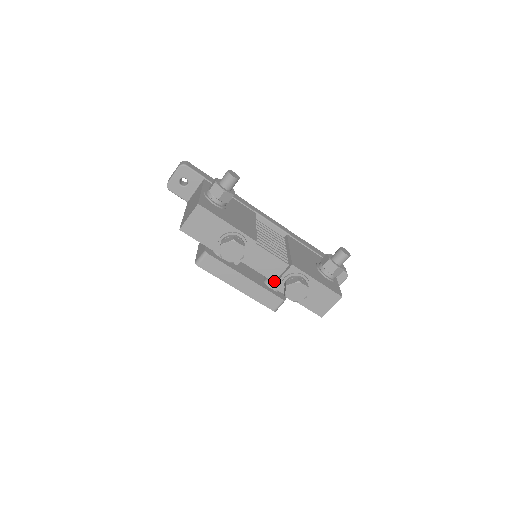
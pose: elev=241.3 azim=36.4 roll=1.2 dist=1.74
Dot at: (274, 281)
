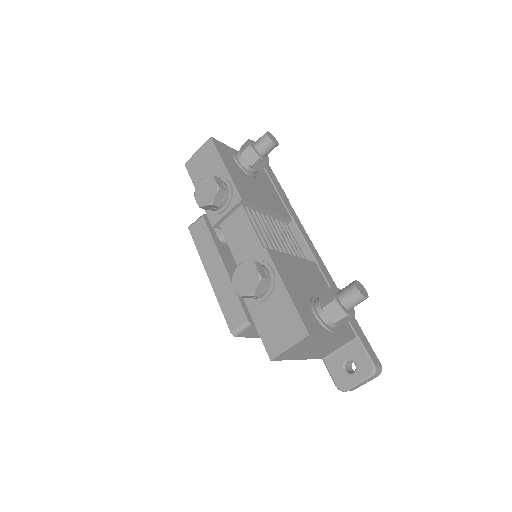
Dot at: occluded
